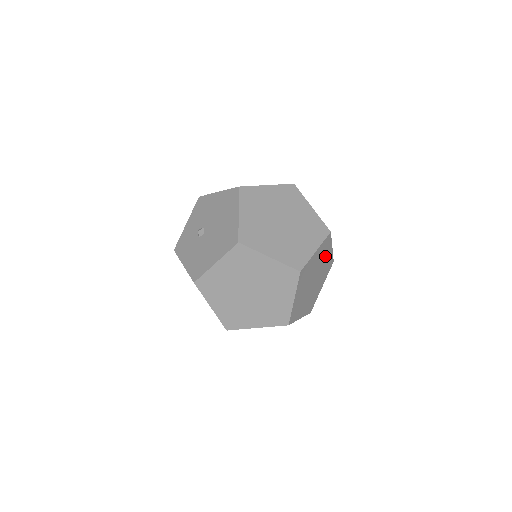
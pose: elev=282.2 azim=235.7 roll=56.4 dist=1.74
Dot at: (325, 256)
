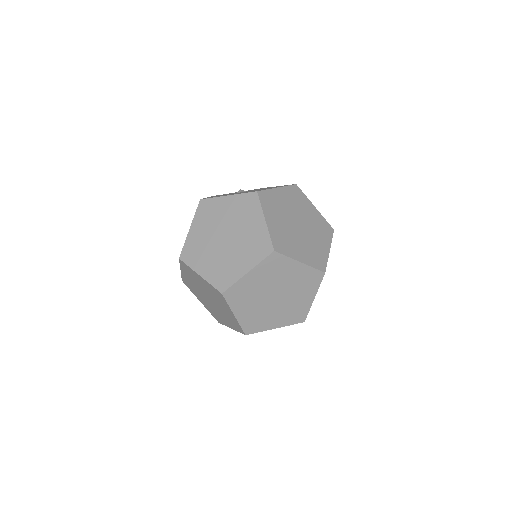
Dot at: (303, 292)
